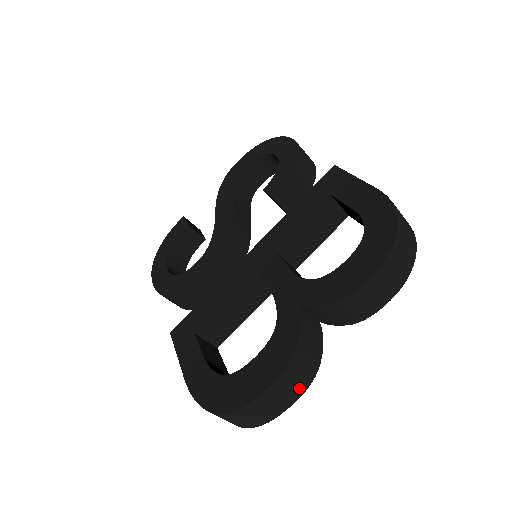
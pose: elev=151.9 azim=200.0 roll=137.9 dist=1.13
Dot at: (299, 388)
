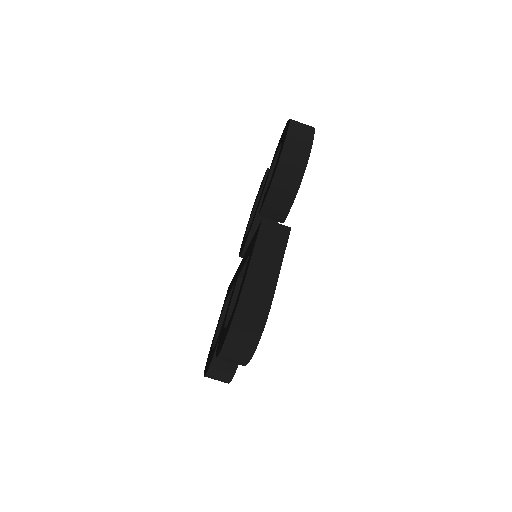
Dot at: (225, 380)
